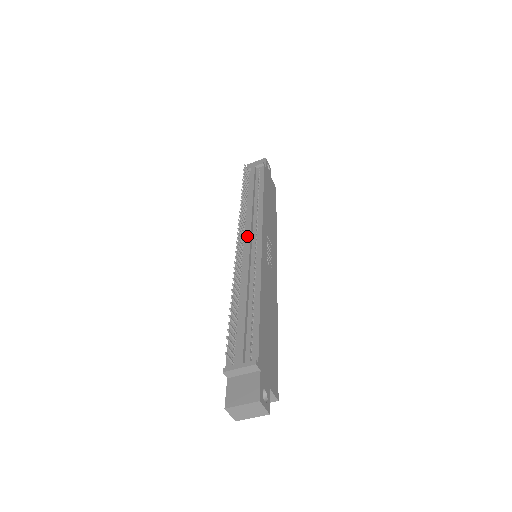
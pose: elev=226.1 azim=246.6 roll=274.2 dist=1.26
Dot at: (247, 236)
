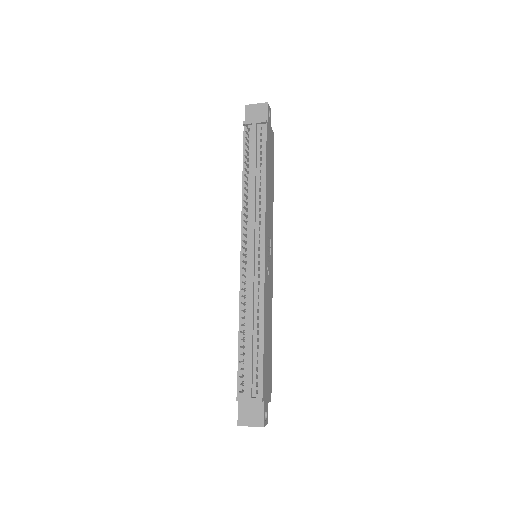
Dot at: (251, 246)
